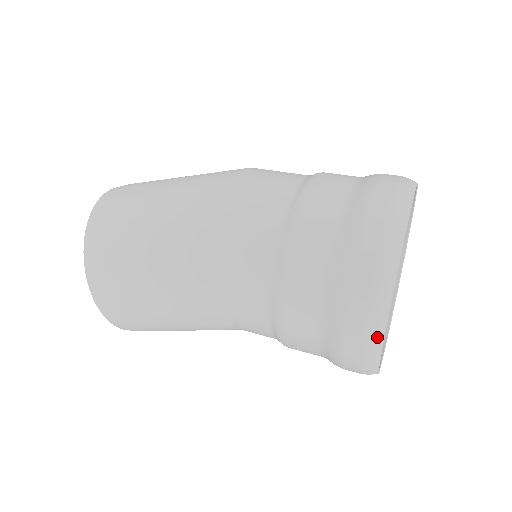
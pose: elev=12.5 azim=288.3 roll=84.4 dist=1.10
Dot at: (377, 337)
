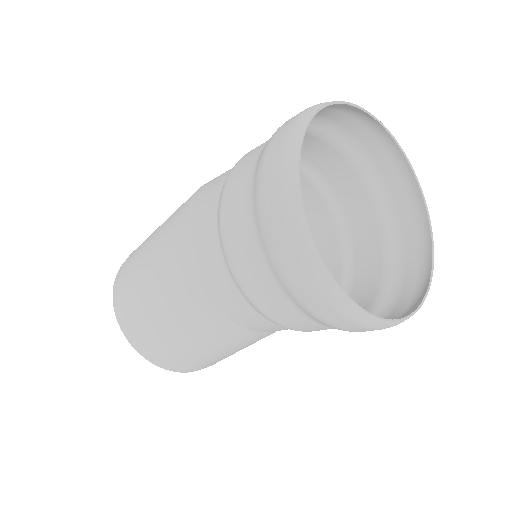
Dot at: (307, 246)
